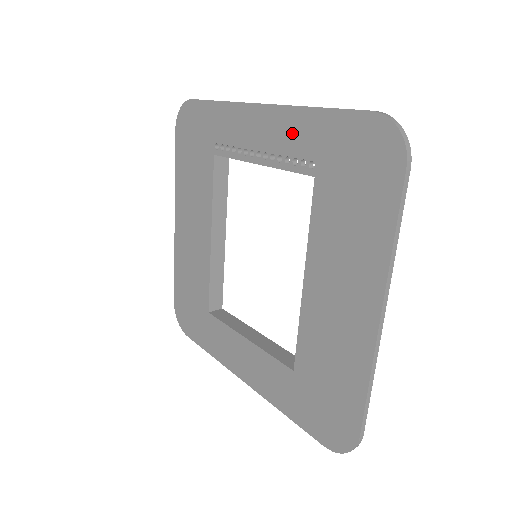
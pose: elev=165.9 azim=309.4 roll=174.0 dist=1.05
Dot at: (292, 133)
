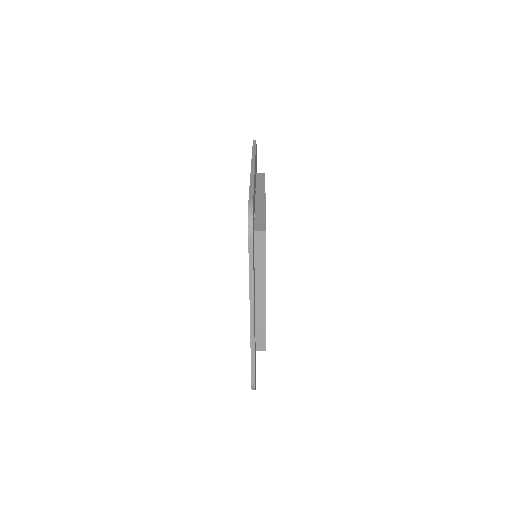
Dot at: occluded
